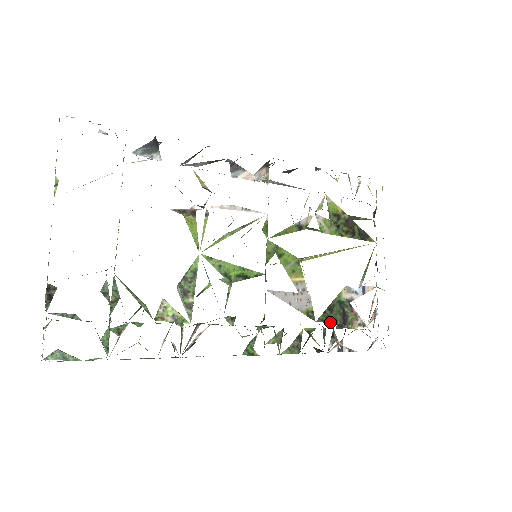
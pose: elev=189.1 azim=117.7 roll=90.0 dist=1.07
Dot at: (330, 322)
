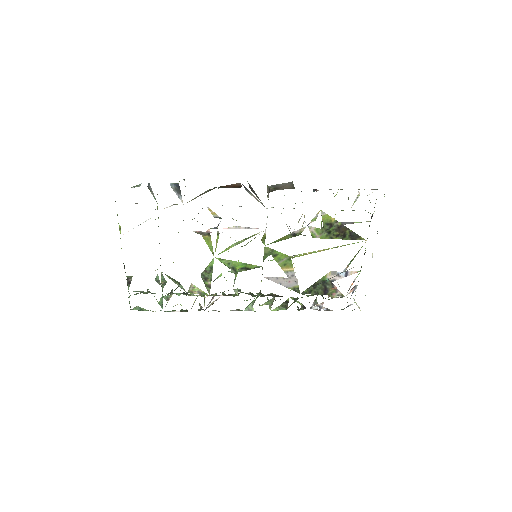
Dot at: (312, 294)
